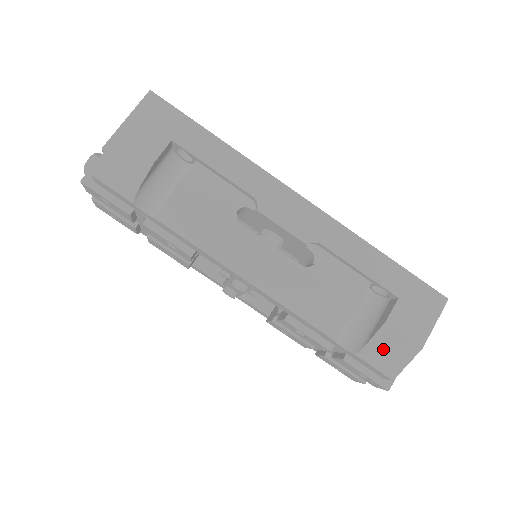
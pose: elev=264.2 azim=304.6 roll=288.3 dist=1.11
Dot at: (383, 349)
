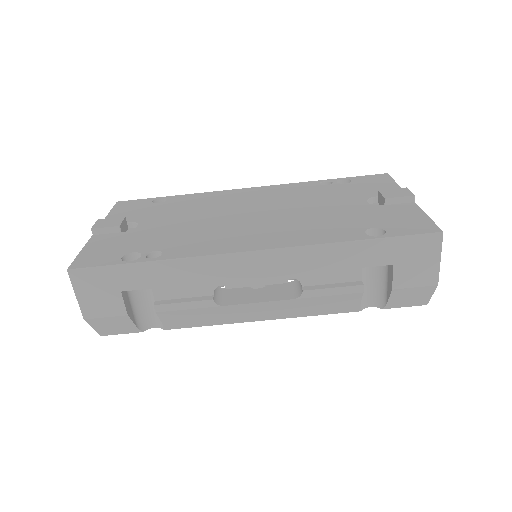
Dot at: (404, 299)
